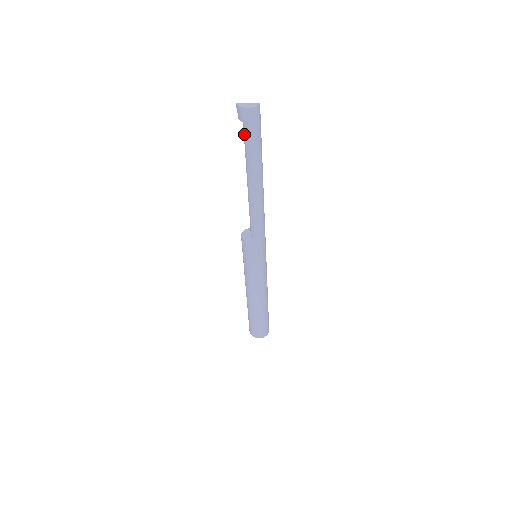
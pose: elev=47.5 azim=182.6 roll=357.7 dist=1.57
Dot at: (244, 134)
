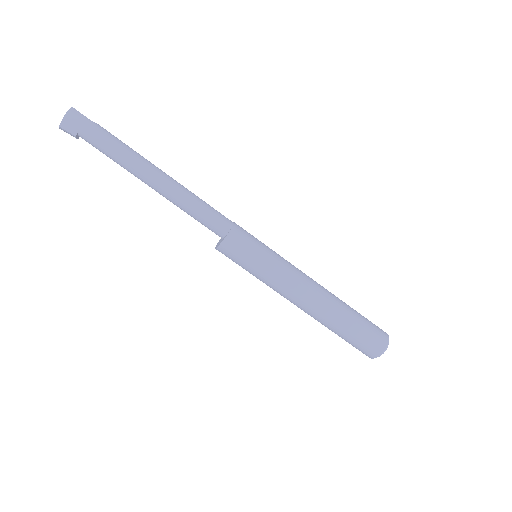
Dot at: occluded
